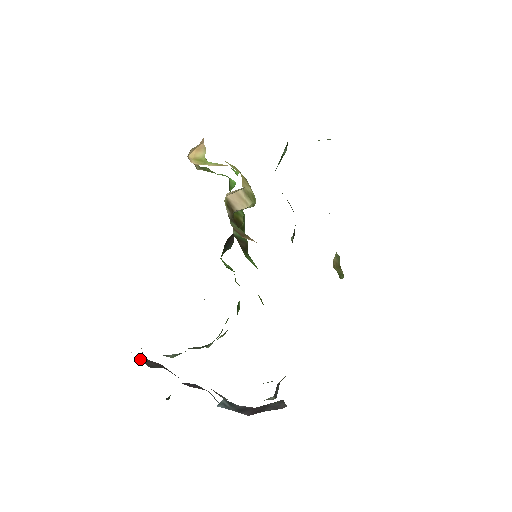
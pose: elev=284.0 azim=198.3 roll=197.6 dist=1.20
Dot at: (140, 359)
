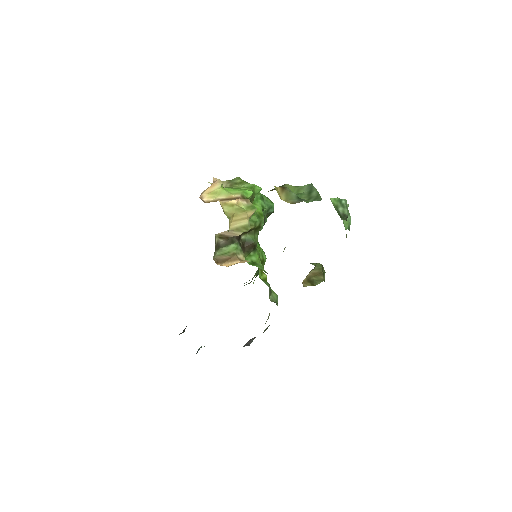
Dot at: occluded
